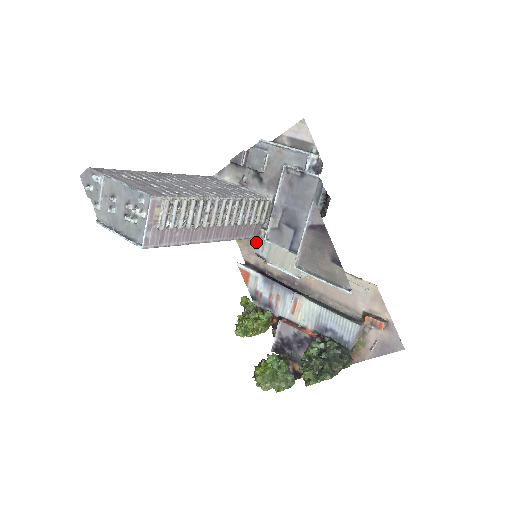
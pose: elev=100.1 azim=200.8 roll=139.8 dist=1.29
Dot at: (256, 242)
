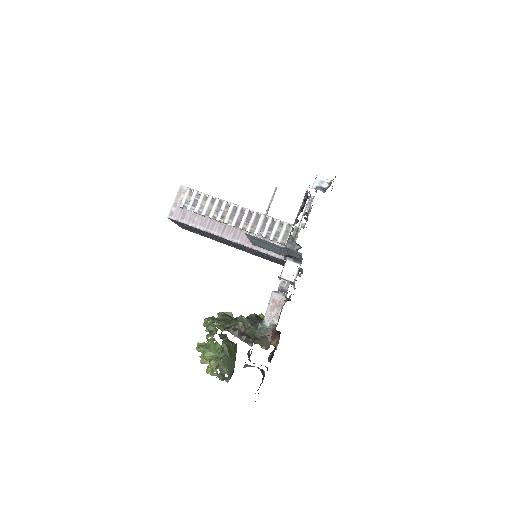
Dot at: occluded
